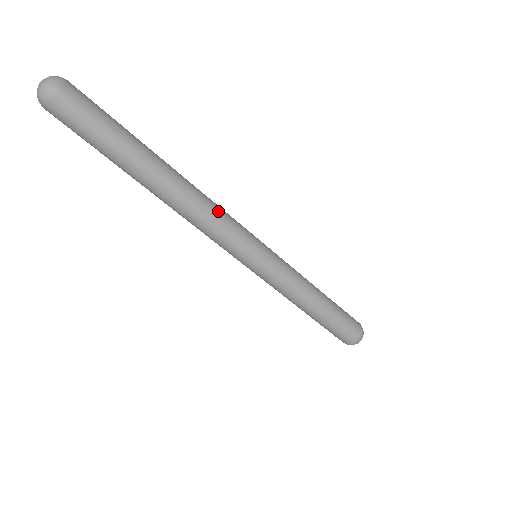
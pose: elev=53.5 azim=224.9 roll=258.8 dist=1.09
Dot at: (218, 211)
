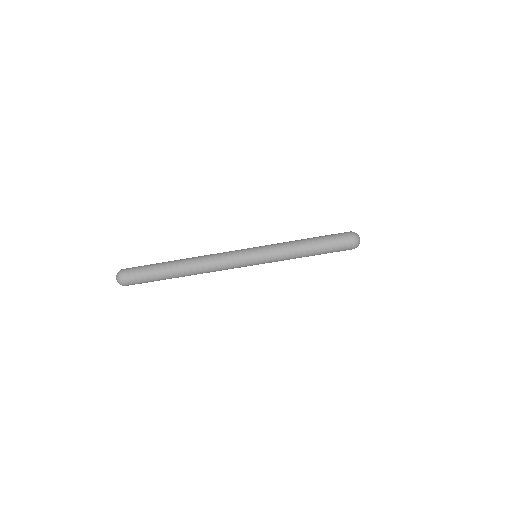
Dot at: (216, 256)
